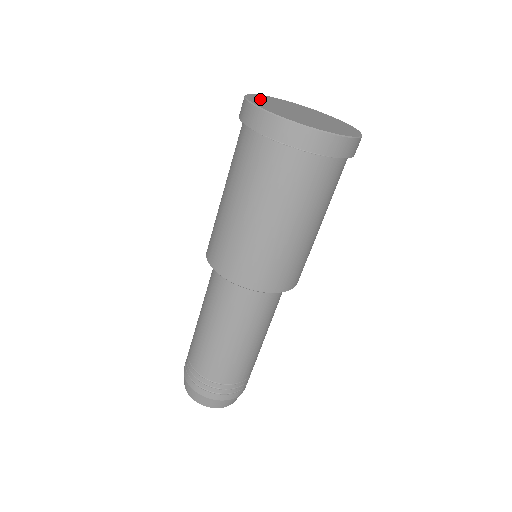
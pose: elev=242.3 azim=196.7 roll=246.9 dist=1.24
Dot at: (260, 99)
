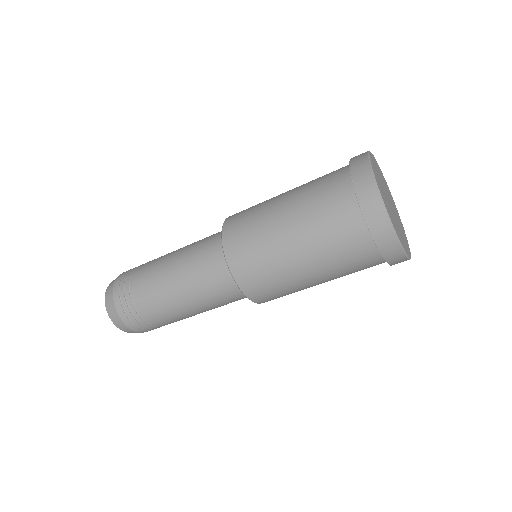
Dot at: occluded
